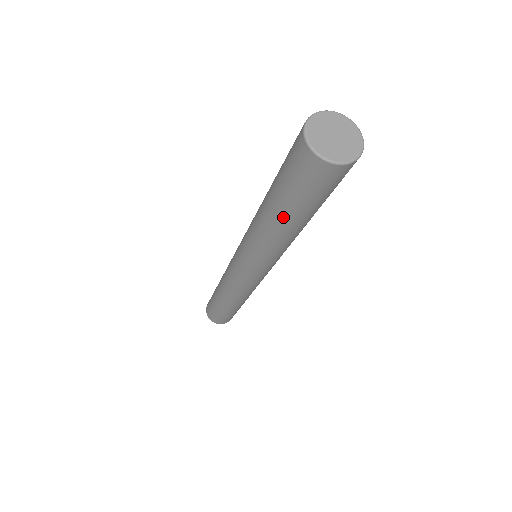
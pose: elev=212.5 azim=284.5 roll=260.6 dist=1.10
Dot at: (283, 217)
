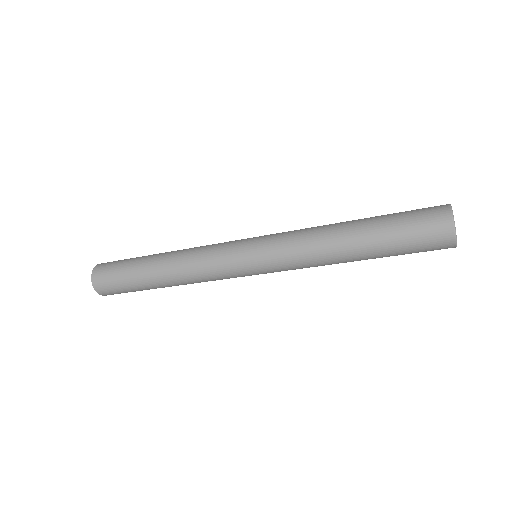
Dot at: (365, 238)
